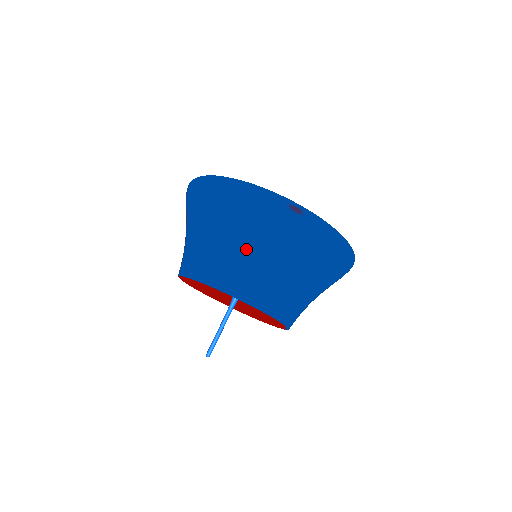
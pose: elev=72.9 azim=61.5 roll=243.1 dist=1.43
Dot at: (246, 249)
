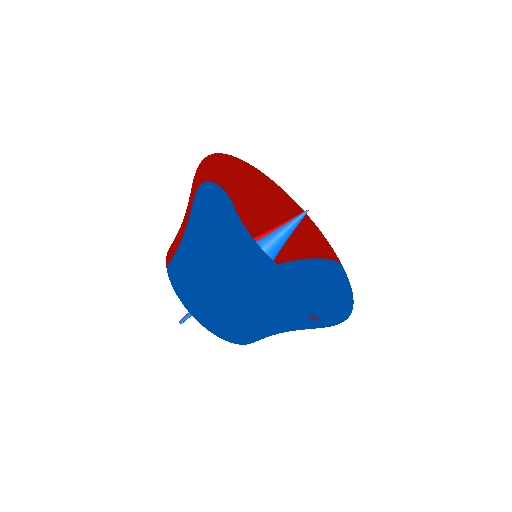
Dot at: (247, 319)
